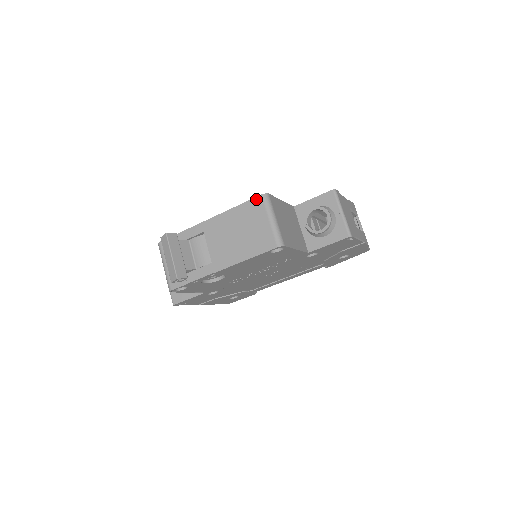
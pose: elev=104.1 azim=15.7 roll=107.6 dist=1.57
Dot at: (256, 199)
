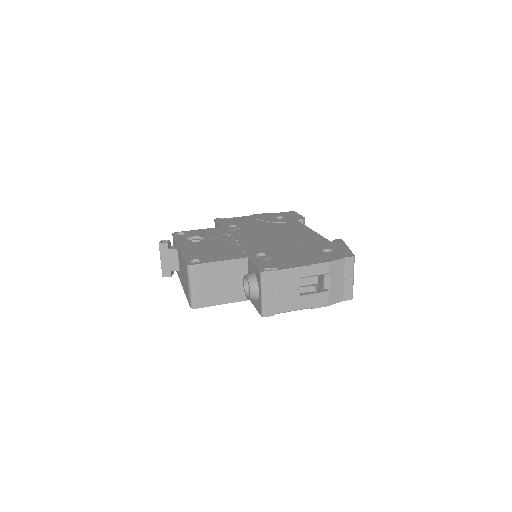
Dot at: (185, 264)
